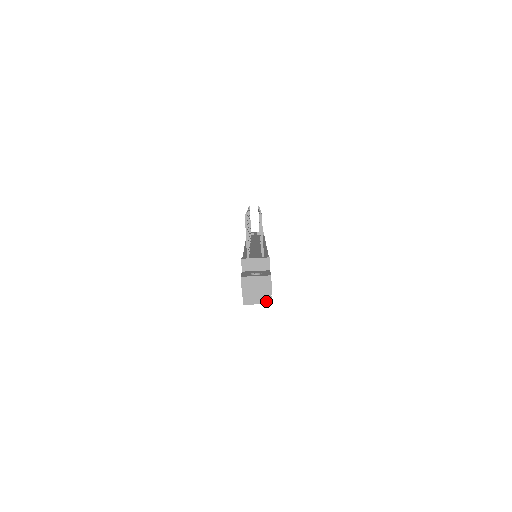
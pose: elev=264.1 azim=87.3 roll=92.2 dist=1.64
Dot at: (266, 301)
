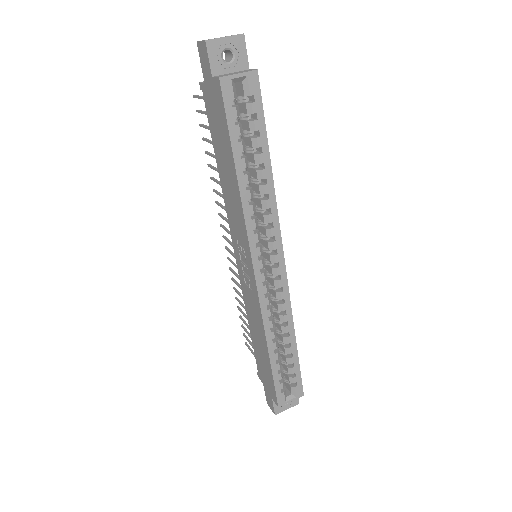
Dot at: (248, 71)
